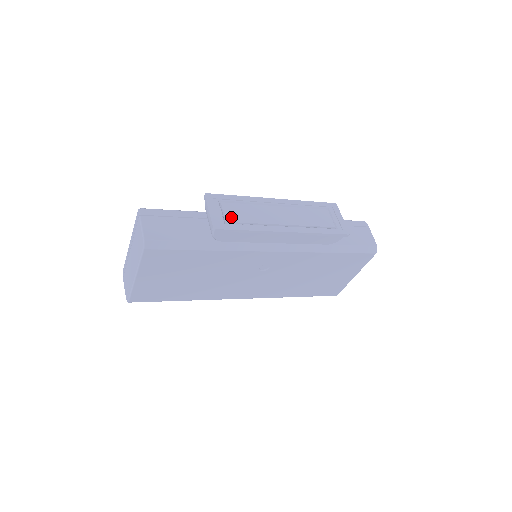
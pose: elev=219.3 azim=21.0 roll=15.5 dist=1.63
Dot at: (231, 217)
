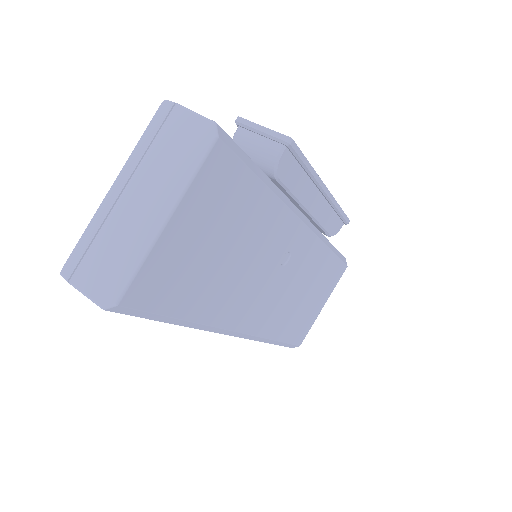
Dot at: occluded
